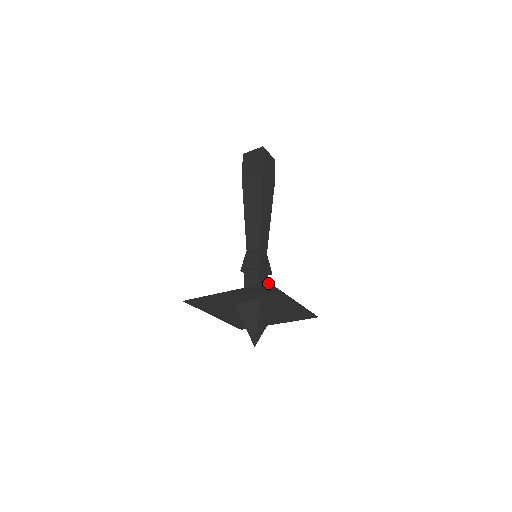
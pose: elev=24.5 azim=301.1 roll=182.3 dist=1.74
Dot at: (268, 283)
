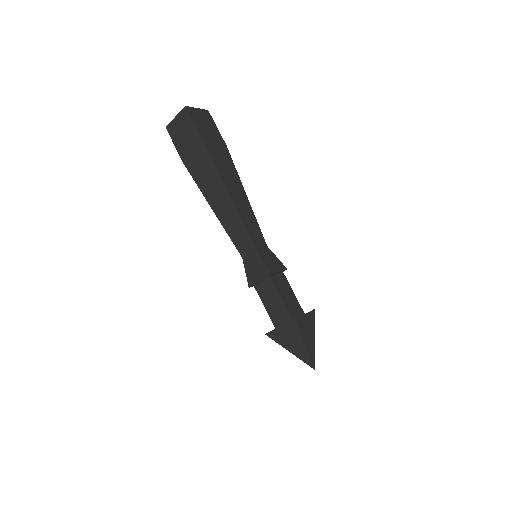
Dot at: occluded
